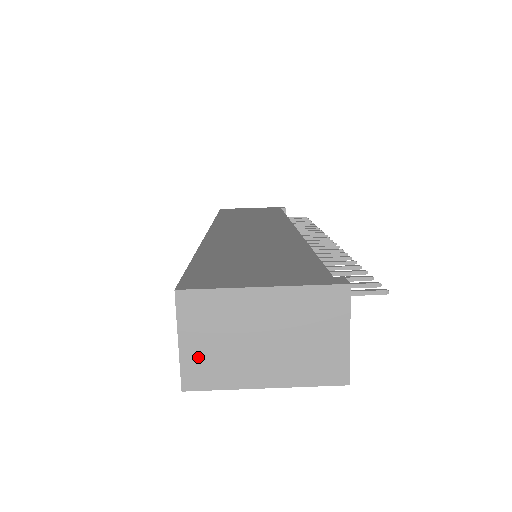
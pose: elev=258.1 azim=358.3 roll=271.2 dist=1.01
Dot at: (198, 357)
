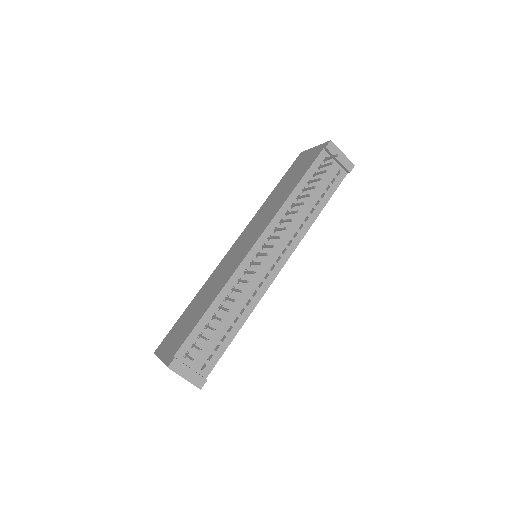
Dot at: occluded
